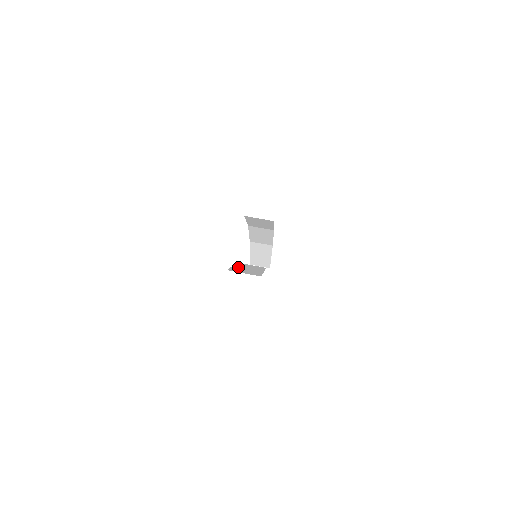
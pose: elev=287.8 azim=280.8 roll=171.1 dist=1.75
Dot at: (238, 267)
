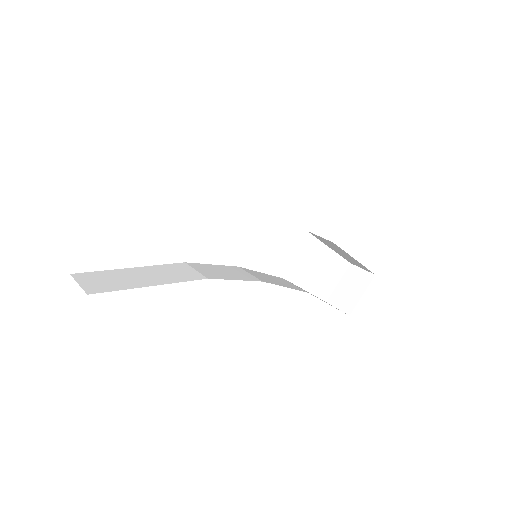
Dot at: (131, 271)
